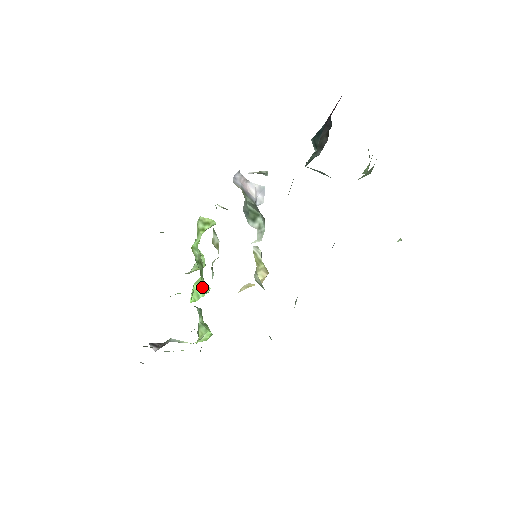
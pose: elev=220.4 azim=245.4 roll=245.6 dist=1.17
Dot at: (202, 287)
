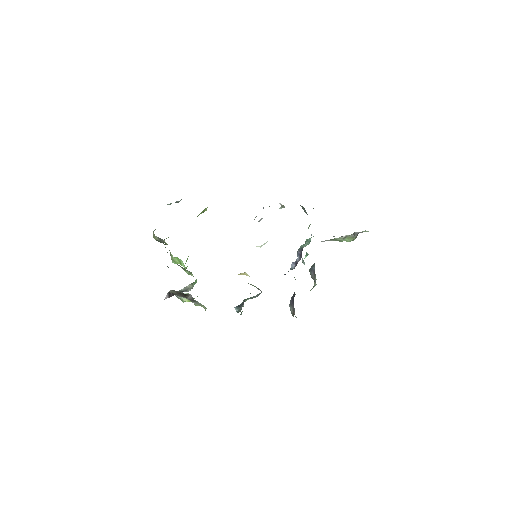
Dot at: (187, 259)
